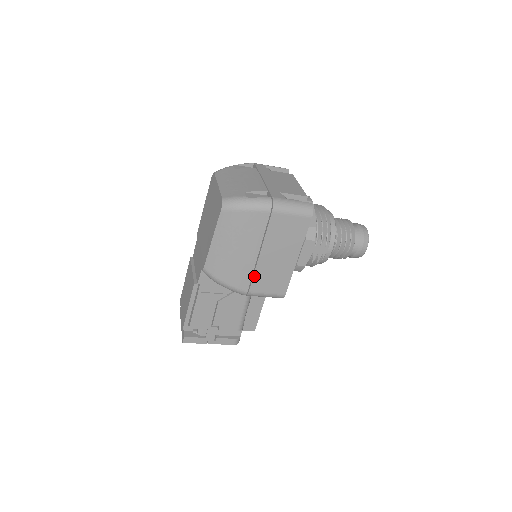
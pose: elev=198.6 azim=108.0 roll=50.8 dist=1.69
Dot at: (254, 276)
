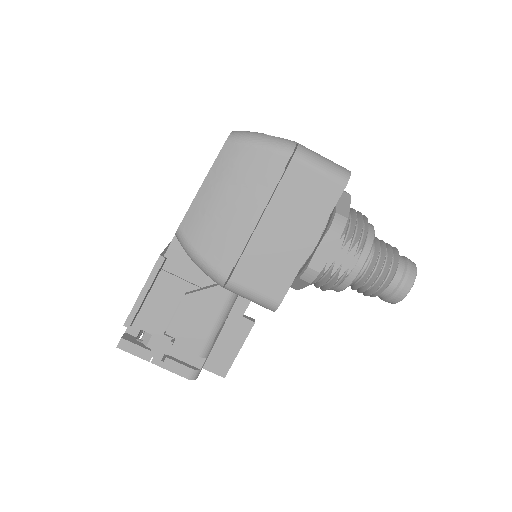
Dot at: (243, 255)
